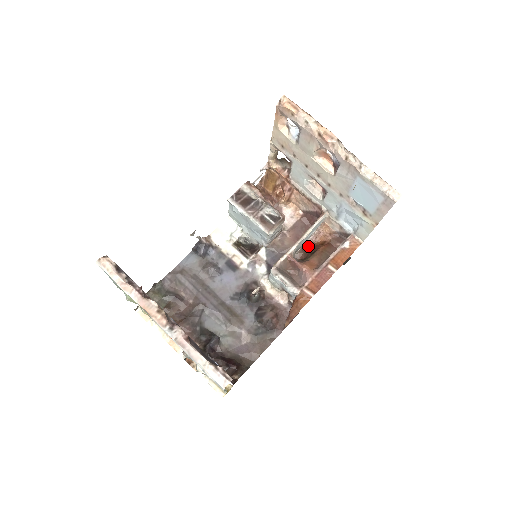
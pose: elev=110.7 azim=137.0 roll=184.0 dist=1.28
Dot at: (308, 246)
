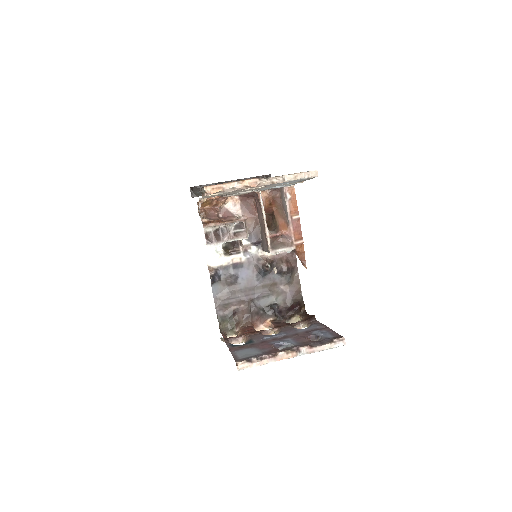
Dot at: occluded
